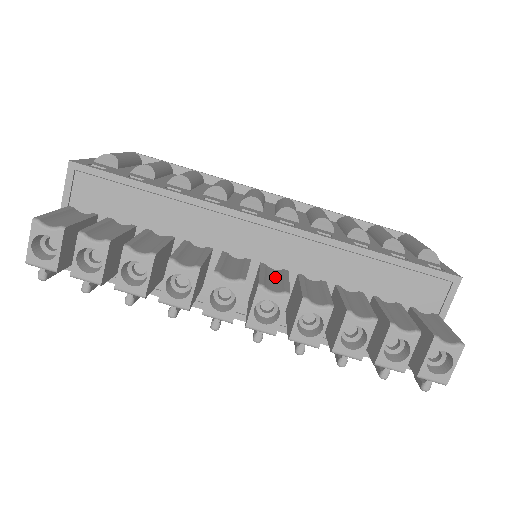
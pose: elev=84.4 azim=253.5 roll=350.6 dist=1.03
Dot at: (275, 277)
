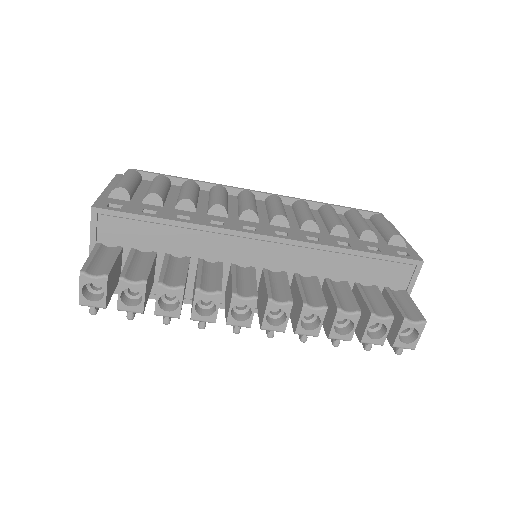
Dot at: (278, 283)
